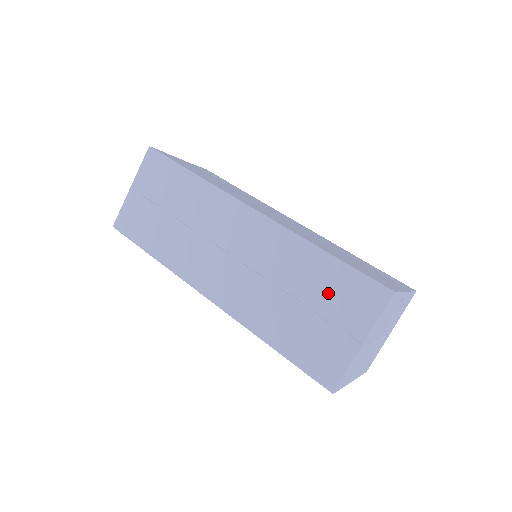
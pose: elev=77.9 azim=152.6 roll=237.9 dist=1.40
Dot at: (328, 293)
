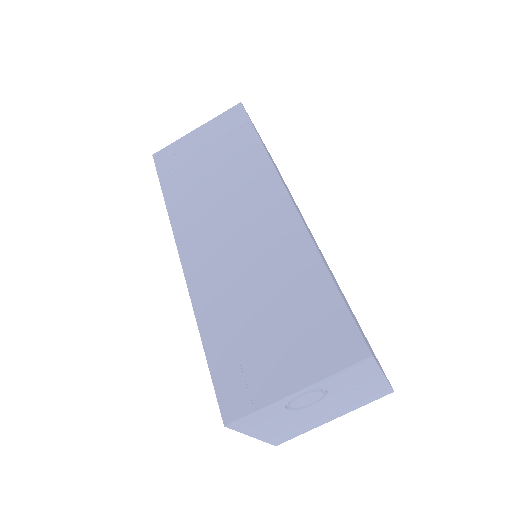
Dot at: occluded
